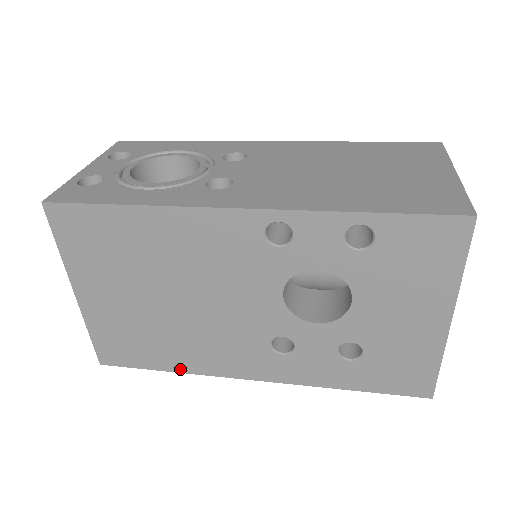
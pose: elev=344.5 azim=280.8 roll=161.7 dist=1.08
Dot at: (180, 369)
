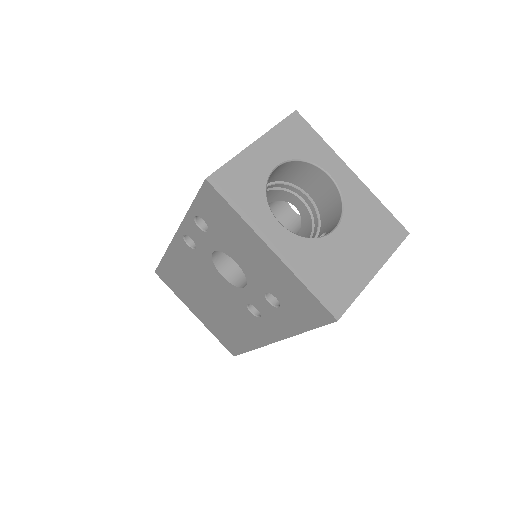
Dot at: (250, 347)
